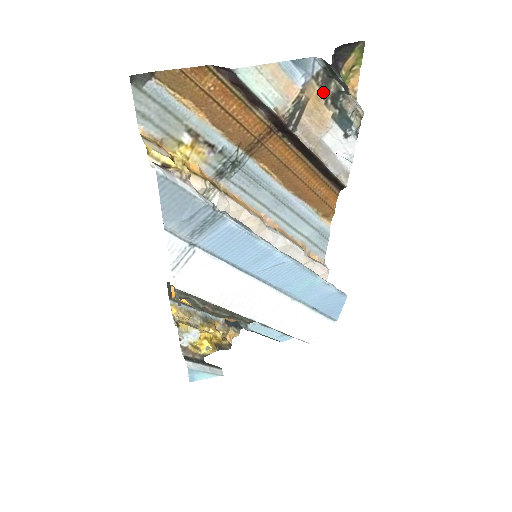
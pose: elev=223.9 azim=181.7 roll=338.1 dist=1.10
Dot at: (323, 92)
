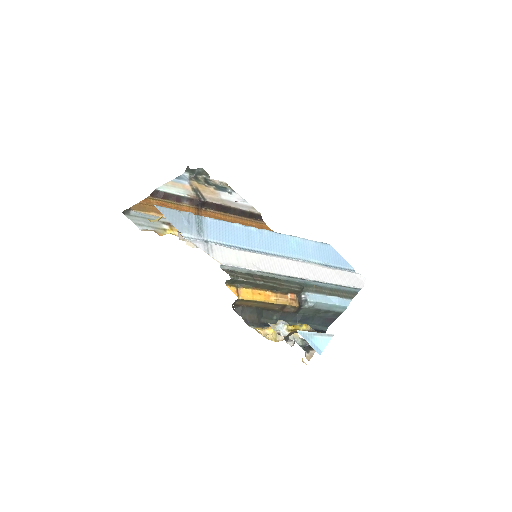
Dot at: (200, 183)
